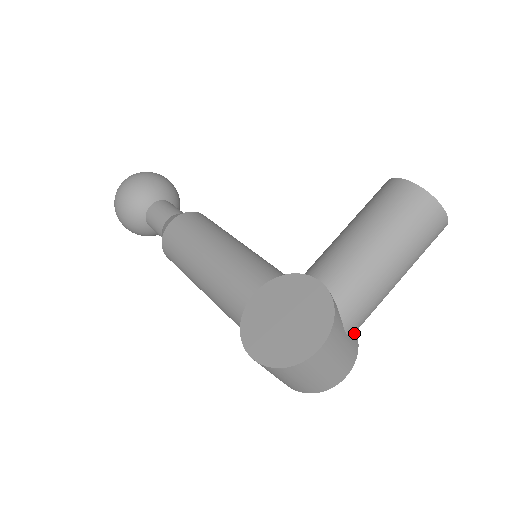
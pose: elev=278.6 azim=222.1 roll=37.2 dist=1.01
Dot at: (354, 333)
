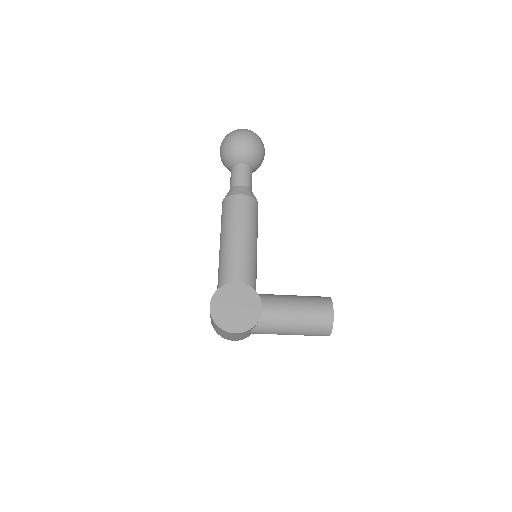
Dot at: occluded
